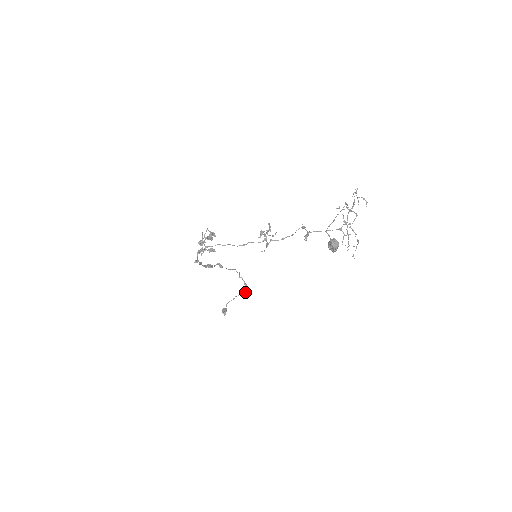
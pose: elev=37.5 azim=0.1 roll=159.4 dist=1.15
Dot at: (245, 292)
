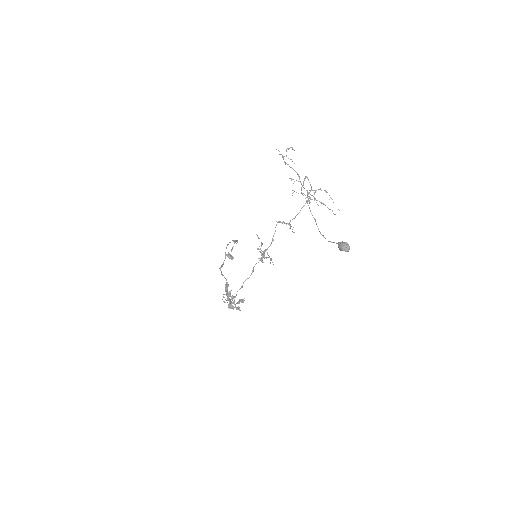
Dot at: (237, 242)
